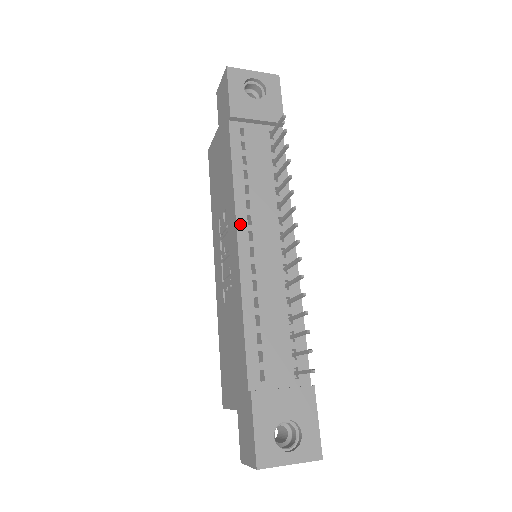
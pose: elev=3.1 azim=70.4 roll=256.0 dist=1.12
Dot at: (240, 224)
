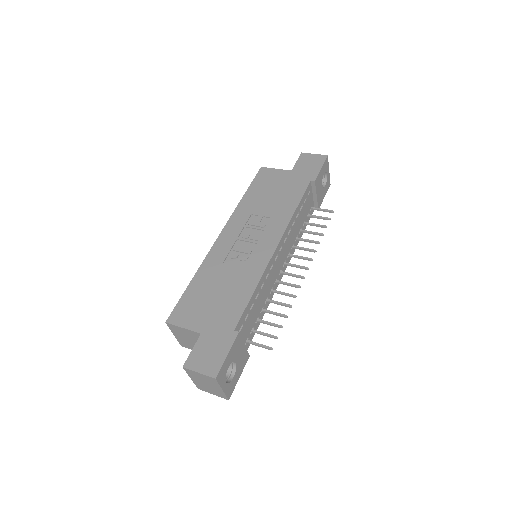
Dot at: (283, 238)
